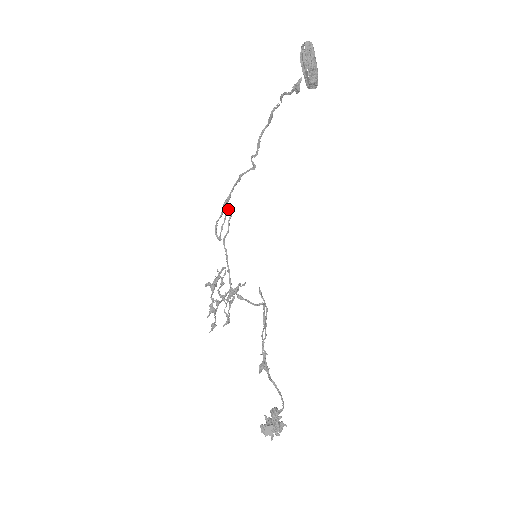
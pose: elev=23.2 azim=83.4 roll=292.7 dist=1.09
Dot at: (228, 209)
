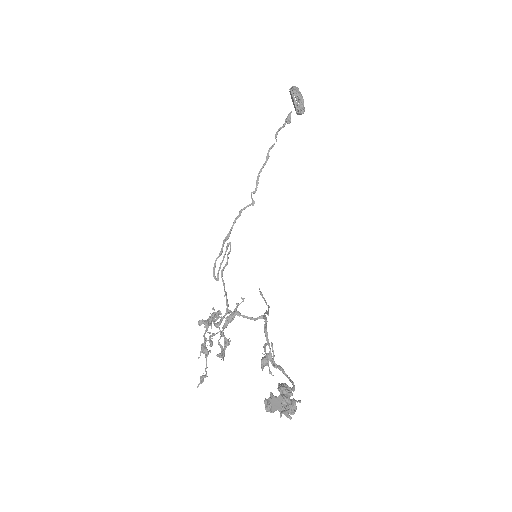
Dot at: (228, 246)
